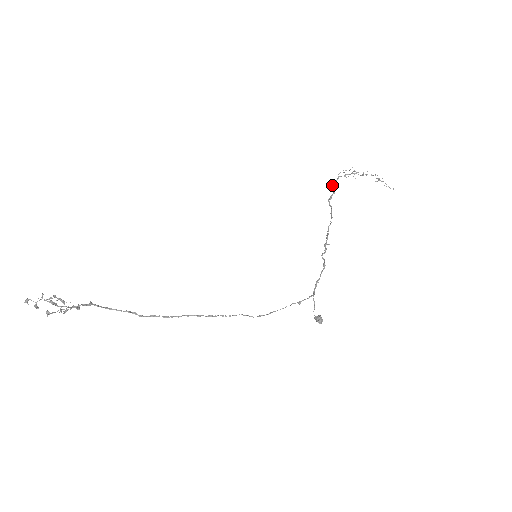
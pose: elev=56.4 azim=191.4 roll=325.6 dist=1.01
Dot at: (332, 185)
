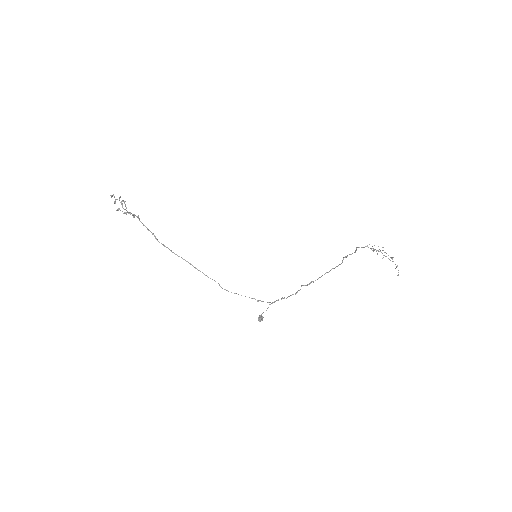
Dot at: (356, 249)
